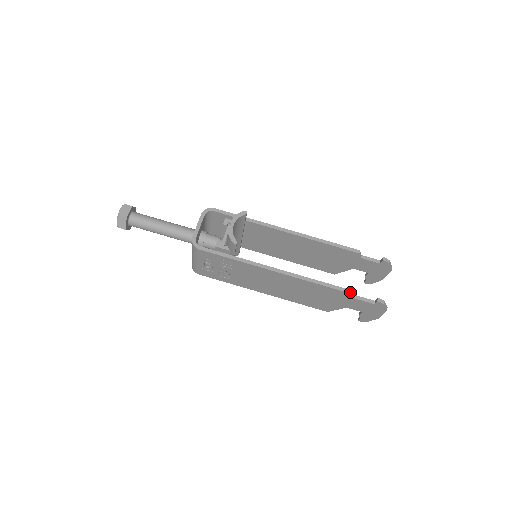
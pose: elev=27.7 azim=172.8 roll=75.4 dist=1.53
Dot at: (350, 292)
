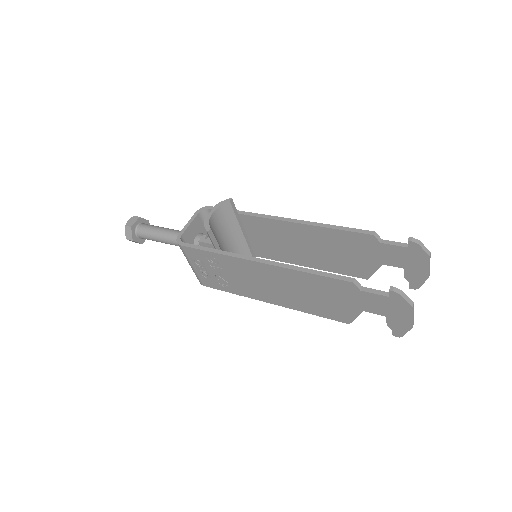
Dot at: (350, 280)
